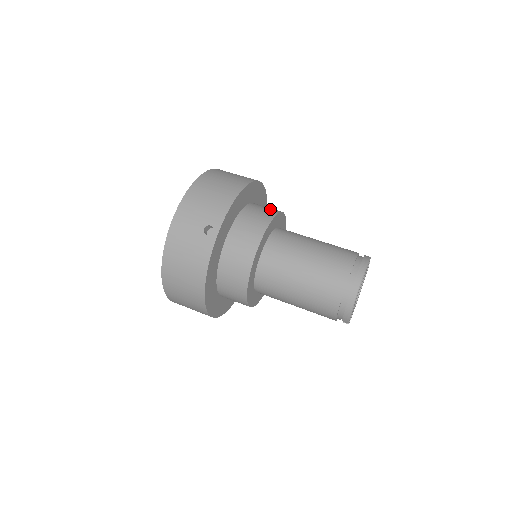
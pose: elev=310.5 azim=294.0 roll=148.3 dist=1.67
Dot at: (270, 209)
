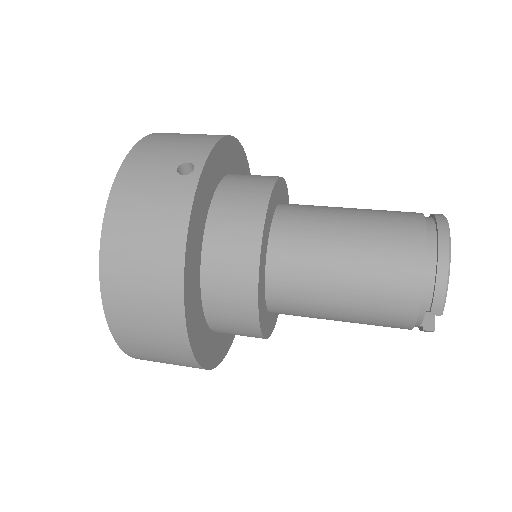
Dot at: occluded
